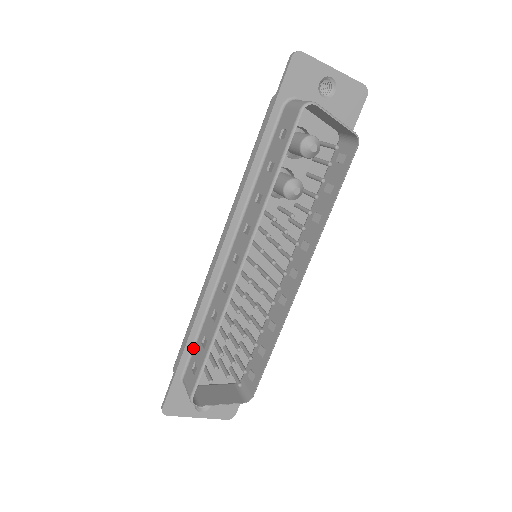
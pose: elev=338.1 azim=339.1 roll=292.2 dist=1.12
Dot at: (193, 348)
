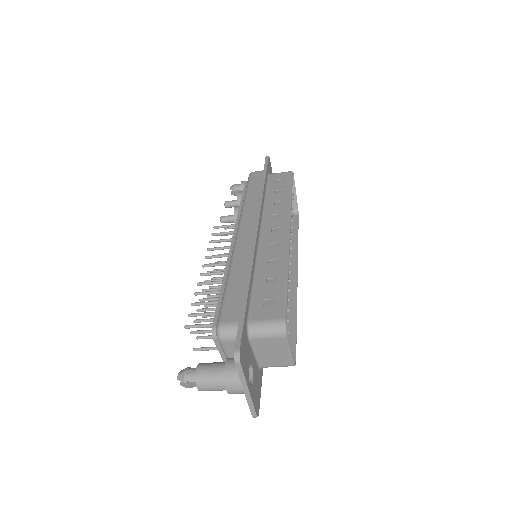
Dot at: (252, 294)
